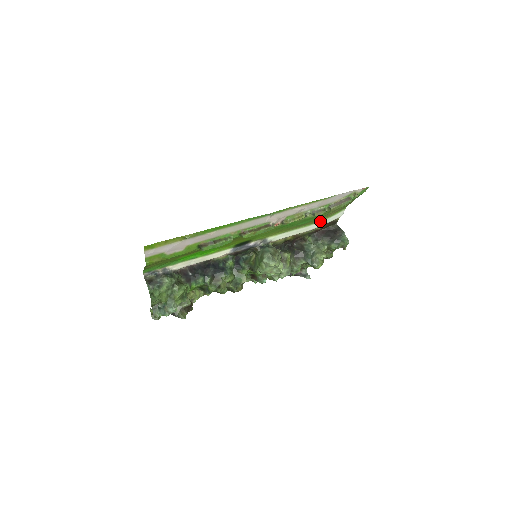
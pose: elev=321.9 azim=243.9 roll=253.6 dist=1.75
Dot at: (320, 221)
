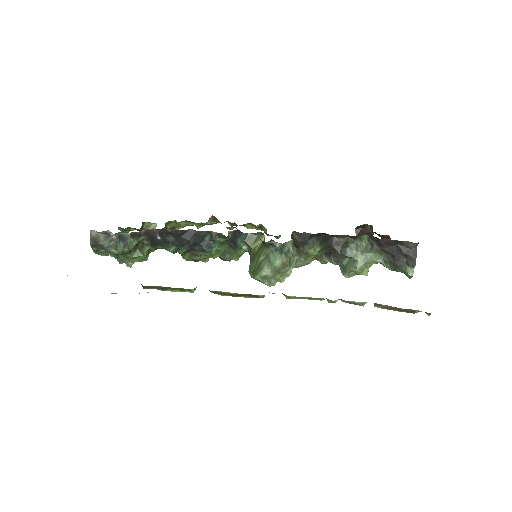
Dot at: occluded
